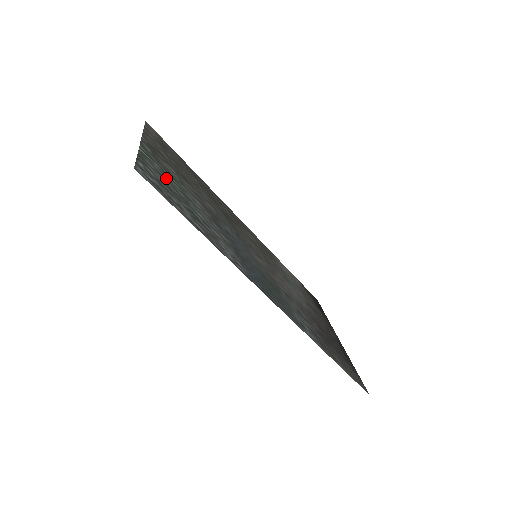
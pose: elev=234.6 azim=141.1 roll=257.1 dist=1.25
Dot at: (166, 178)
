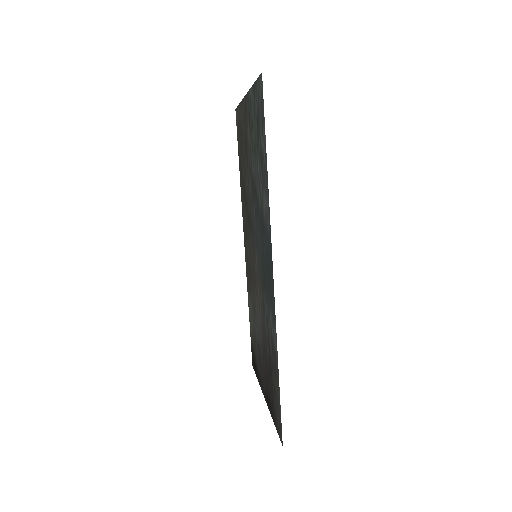
Dot at: (254, 122)
